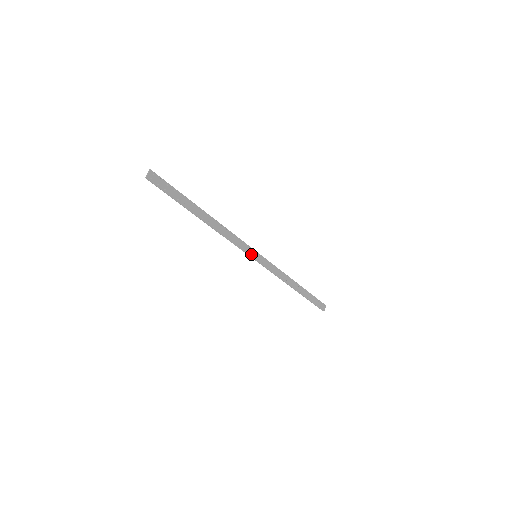
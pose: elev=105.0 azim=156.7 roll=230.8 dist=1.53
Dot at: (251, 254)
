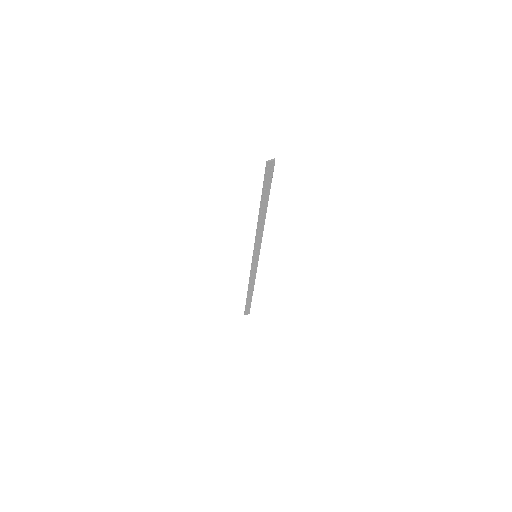
Dot at: (255, 253)
